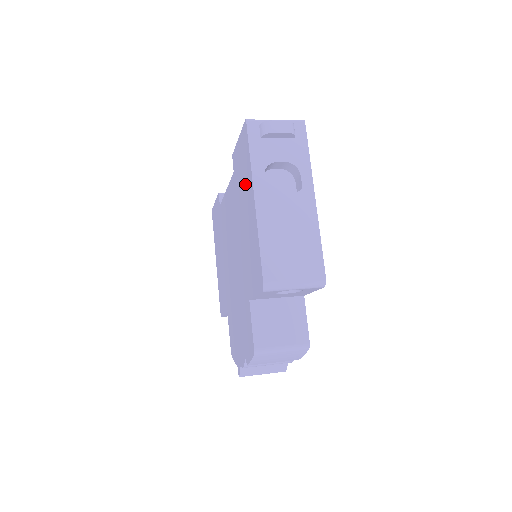
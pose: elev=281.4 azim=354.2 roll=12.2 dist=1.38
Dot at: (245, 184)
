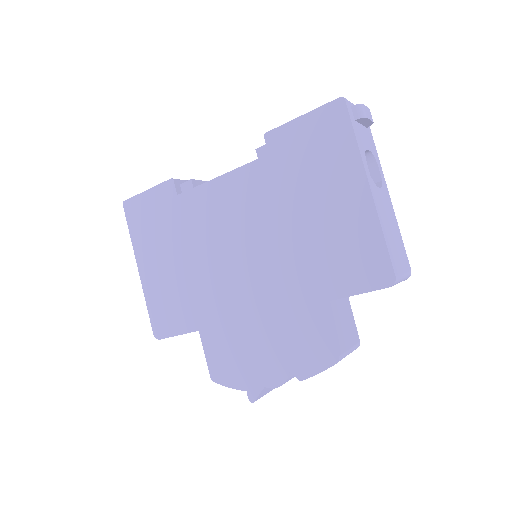
Dot at: (328, 169)
